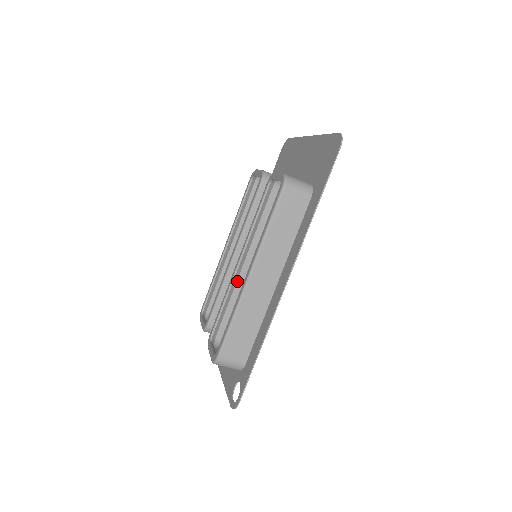
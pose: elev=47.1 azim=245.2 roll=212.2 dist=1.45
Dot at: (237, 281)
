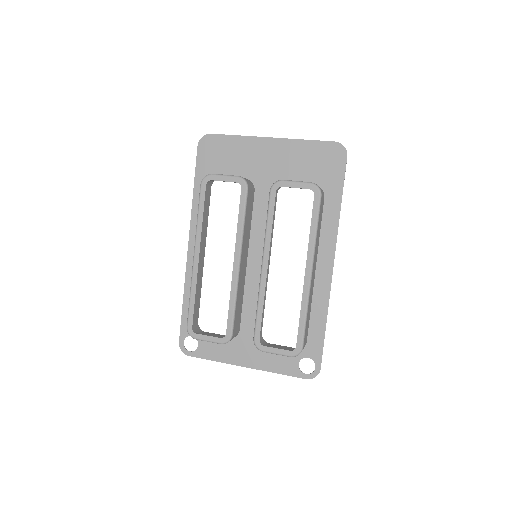
Dot at: occluded
